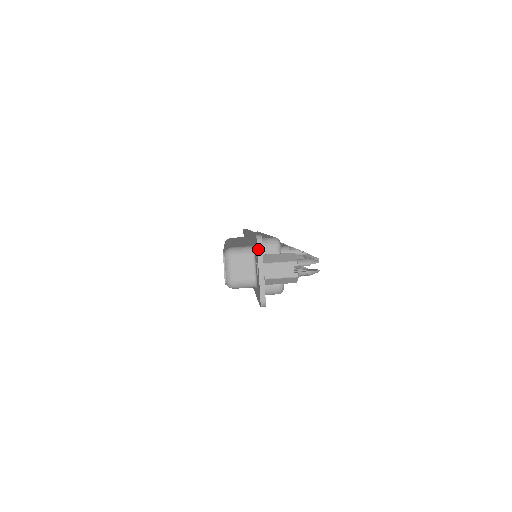
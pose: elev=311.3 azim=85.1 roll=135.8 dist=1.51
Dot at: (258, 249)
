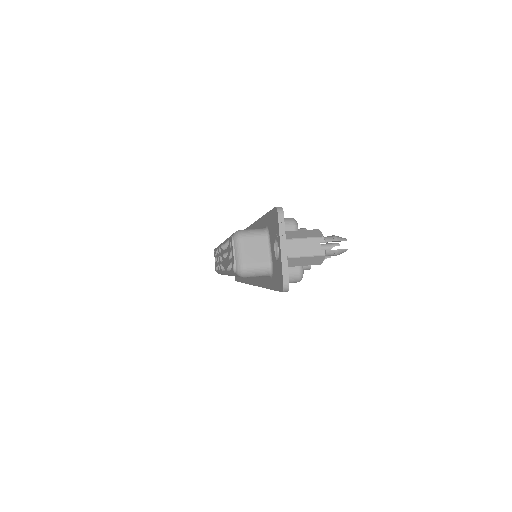
Dot at: (279, 222)
